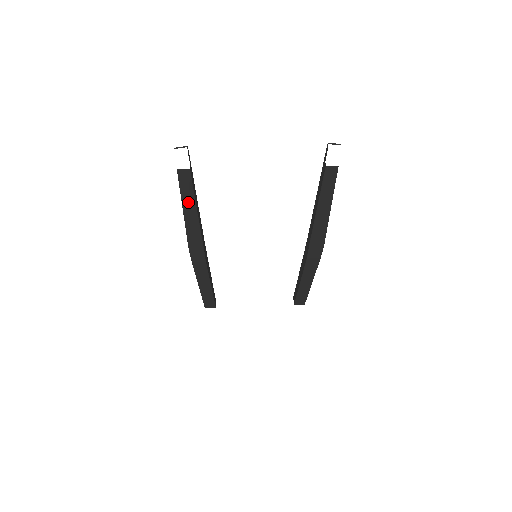
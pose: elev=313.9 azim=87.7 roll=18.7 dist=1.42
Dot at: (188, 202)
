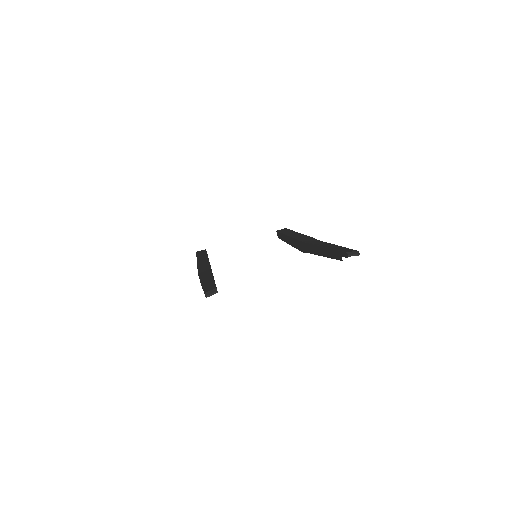
Dot at: occluded
